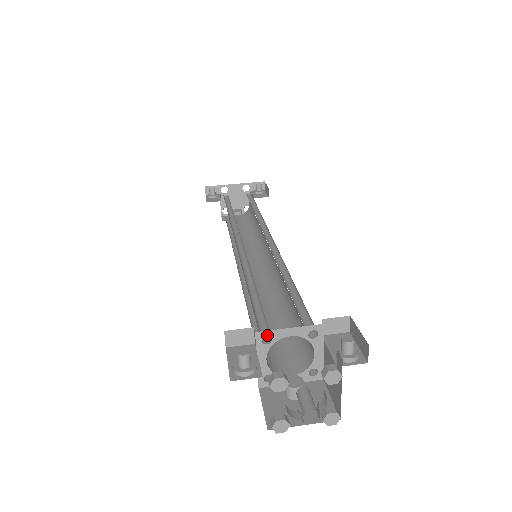
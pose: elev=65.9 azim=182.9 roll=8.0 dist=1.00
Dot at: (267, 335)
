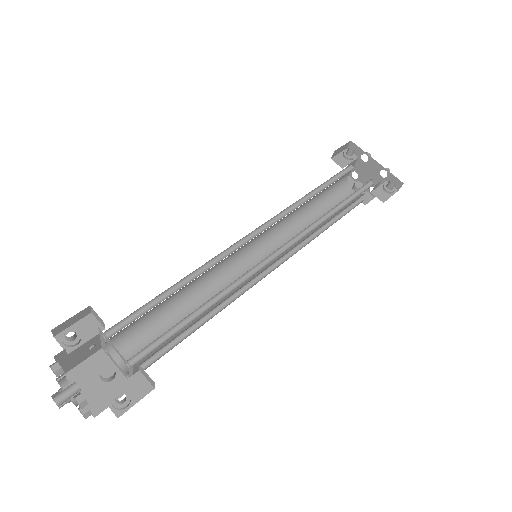
Dot at: (104, 335)
